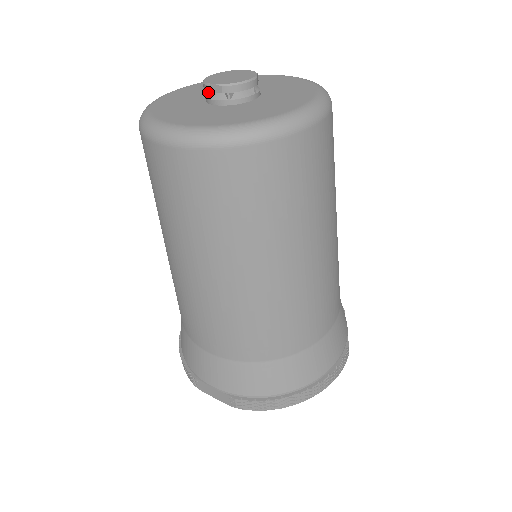
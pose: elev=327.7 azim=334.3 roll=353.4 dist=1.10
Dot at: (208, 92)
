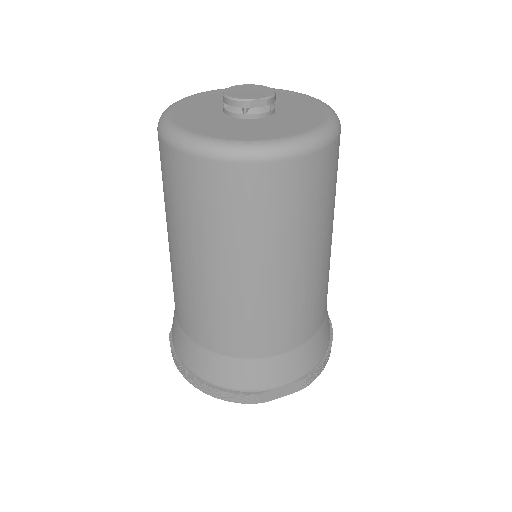
Dot at: (247, 108)
